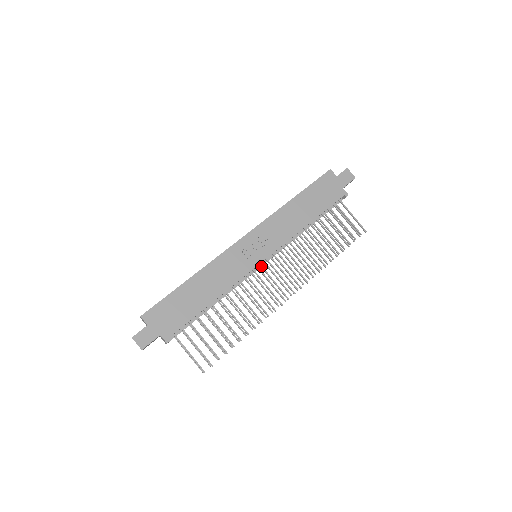
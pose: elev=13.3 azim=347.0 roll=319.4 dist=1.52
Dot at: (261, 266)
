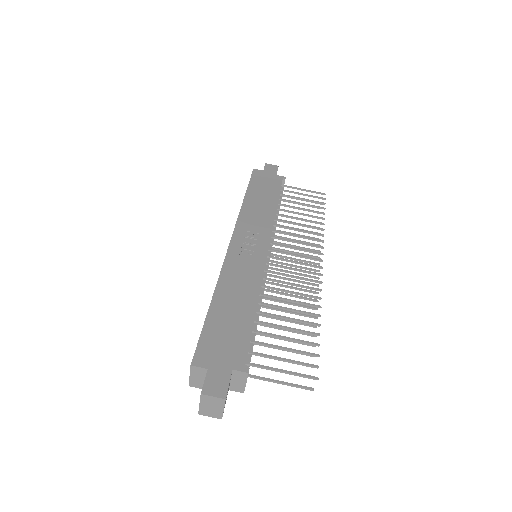
Dot at: (270, 256)
